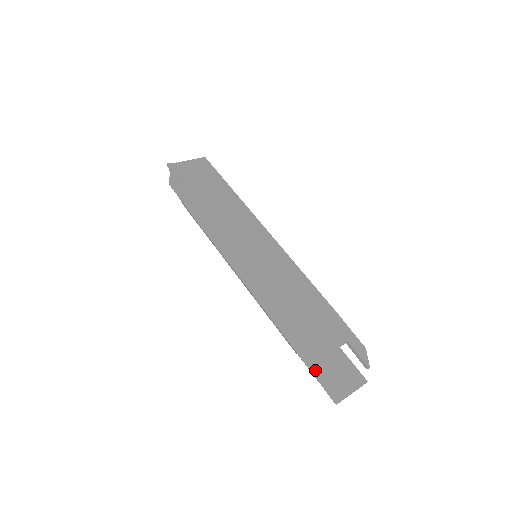
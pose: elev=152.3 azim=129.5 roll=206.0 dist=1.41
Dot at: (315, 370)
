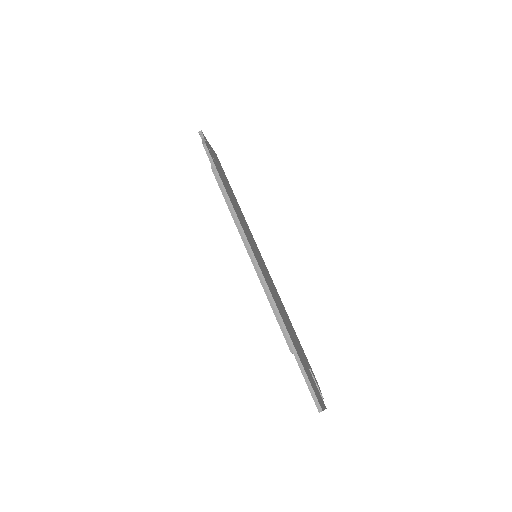
Dot at: (307, 374)
